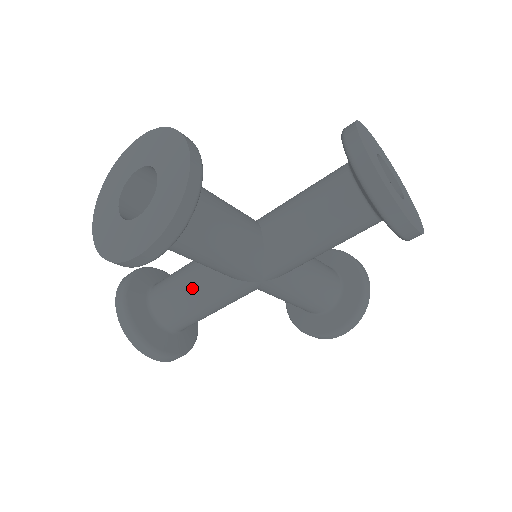
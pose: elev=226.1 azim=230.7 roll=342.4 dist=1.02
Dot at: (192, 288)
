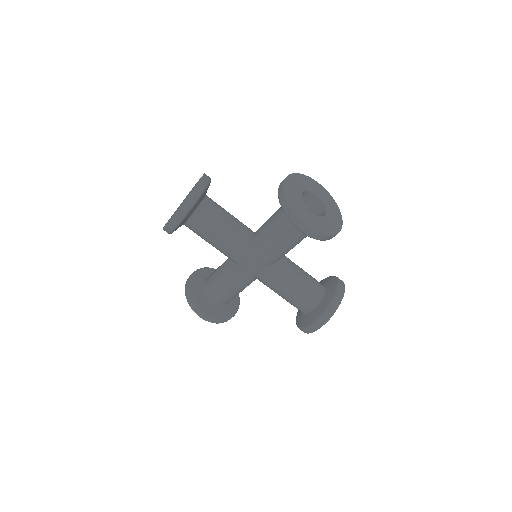
Dot at: (220, 271)
